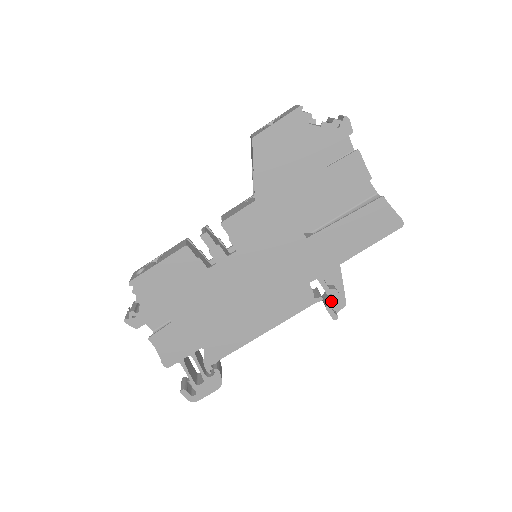
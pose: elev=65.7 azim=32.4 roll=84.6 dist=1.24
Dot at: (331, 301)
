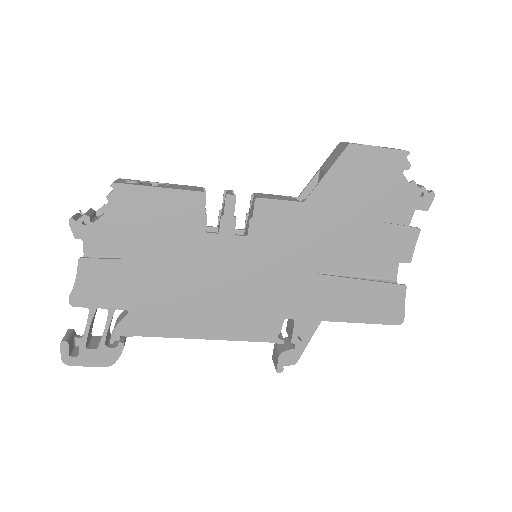
Dot at: (289, 351)
